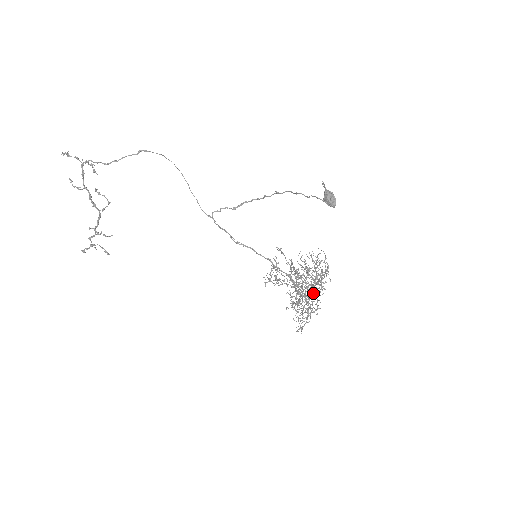
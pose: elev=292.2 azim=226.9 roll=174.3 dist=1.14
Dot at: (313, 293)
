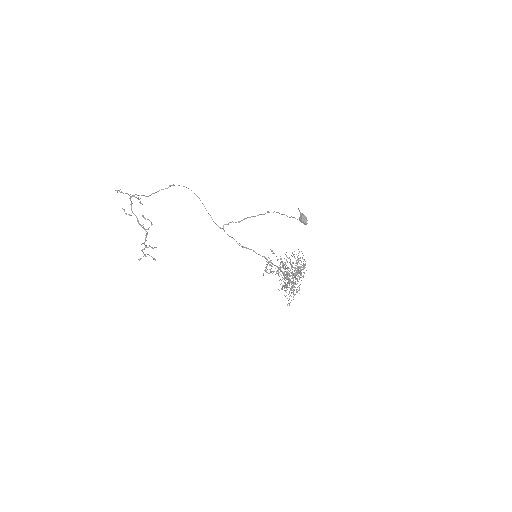
Dot at: (296, 279)
